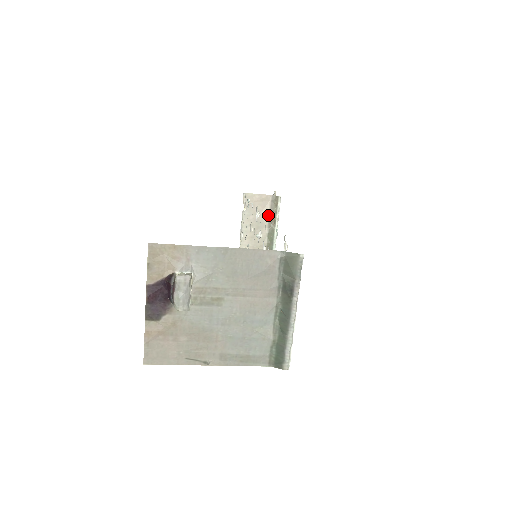
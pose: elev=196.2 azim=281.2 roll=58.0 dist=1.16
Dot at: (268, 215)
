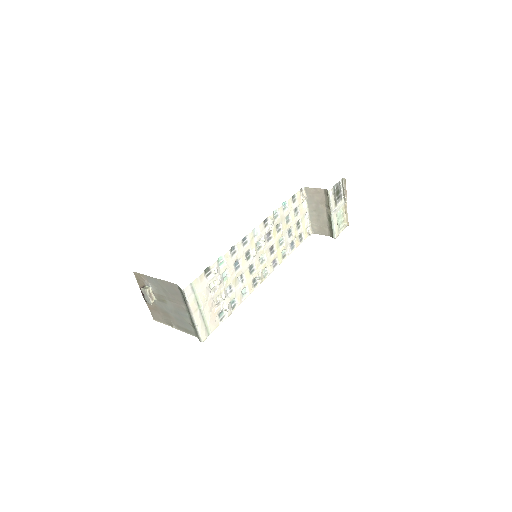
Dot at: (325, 204)
